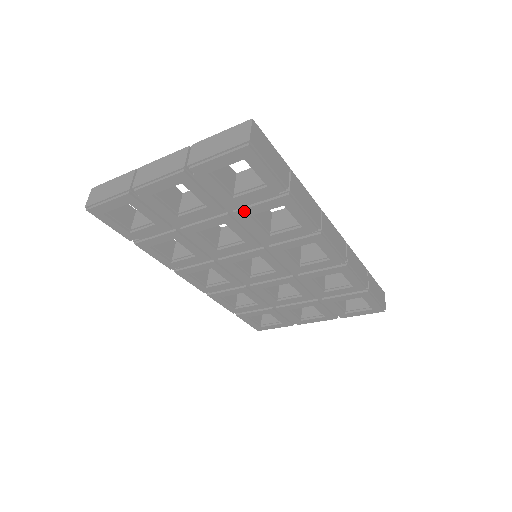
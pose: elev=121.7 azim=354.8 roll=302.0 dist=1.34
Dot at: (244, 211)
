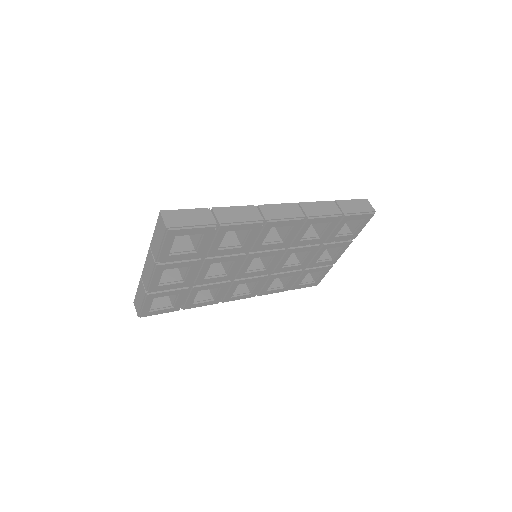
Dot at: (211, 251)
